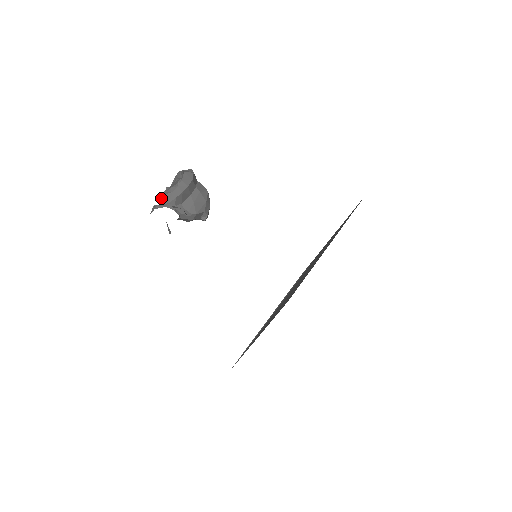
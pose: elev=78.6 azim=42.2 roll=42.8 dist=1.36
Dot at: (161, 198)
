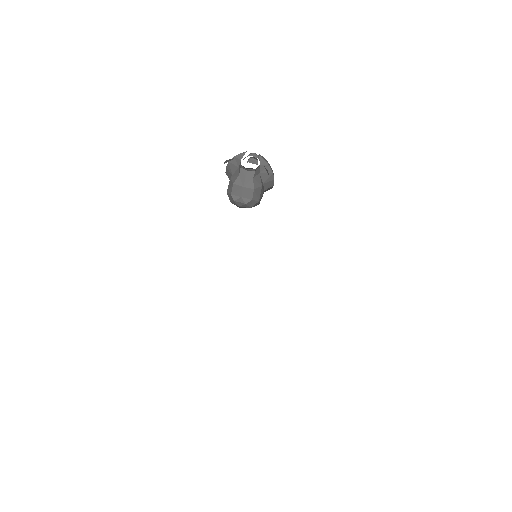
Dot at: (254, 153)
